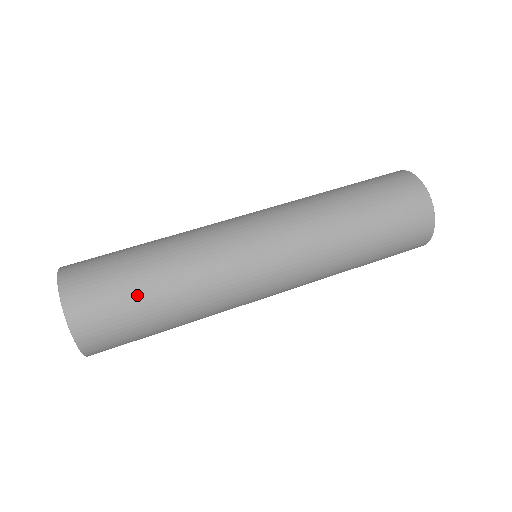
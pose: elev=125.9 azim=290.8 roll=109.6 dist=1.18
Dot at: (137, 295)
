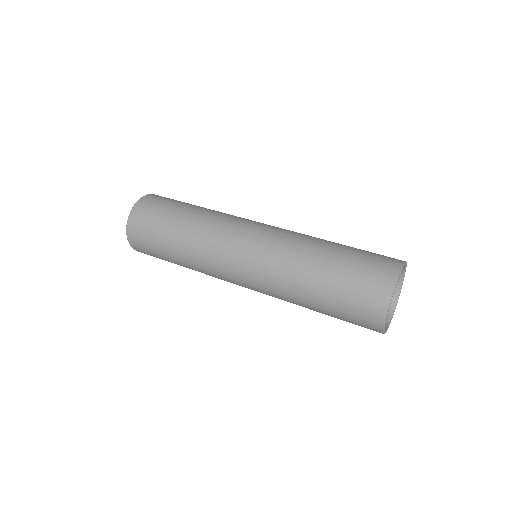
Dot at: (167, 219)
